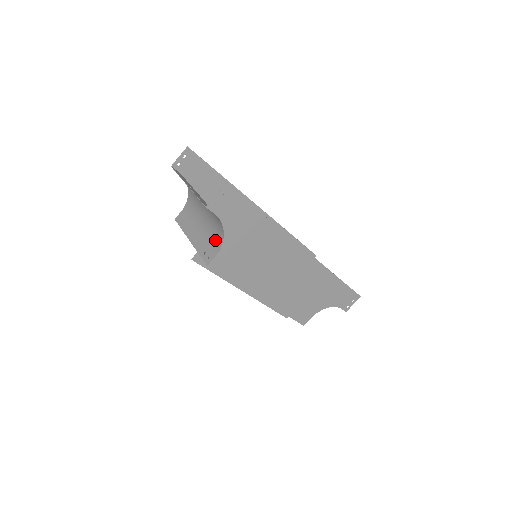
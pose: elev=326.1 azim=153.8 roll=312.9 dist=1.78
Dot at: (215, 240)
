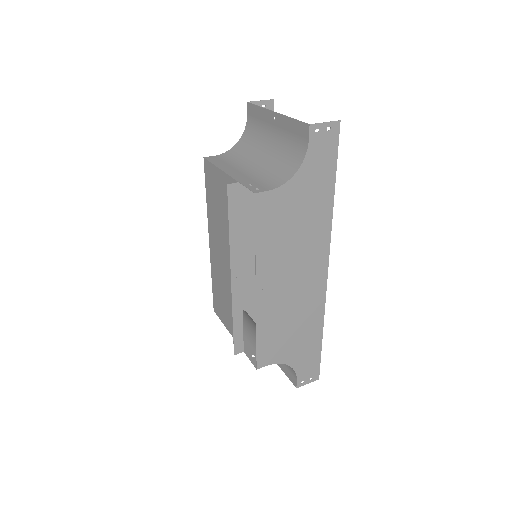
Dot at: (272, 179)
